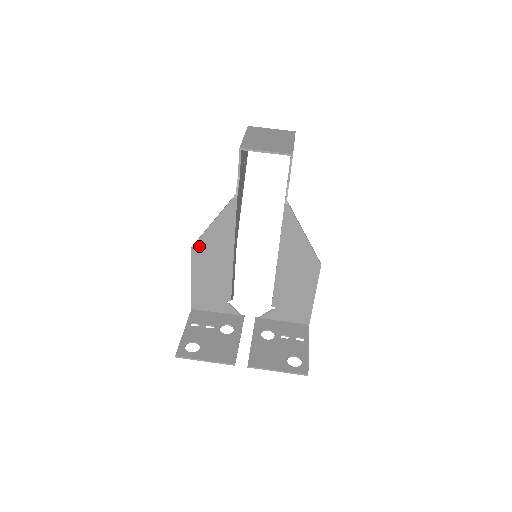
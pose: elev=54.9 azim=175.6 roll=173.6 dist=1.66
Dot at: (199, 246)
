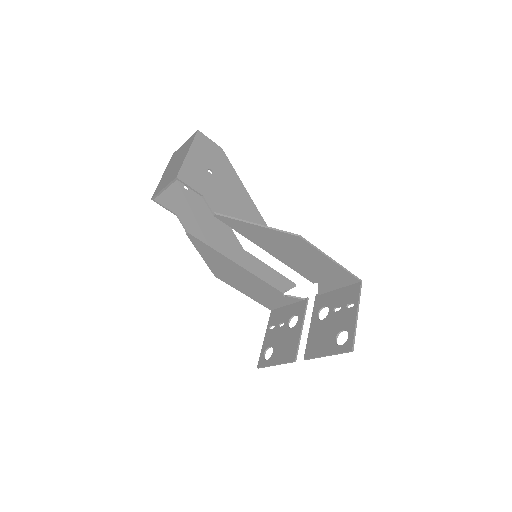
Dot at: (216, 273)
